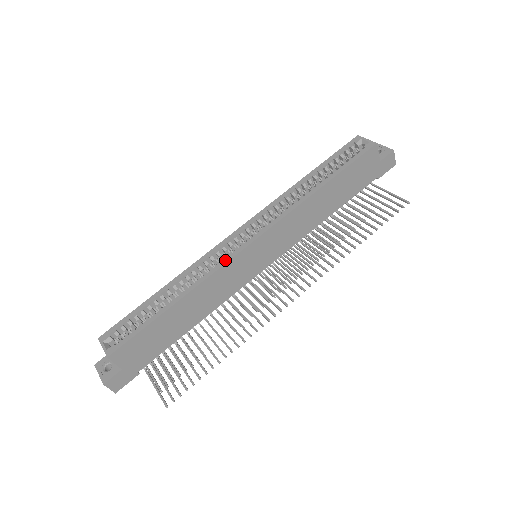
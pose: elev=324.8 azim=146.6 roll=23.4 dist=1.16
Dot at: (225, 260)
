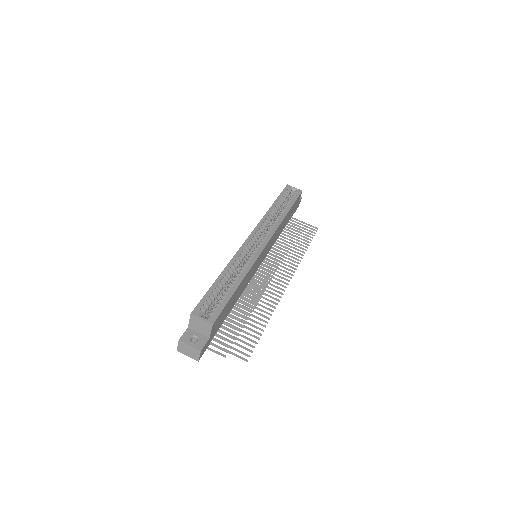
Dot at: (257, 255)
